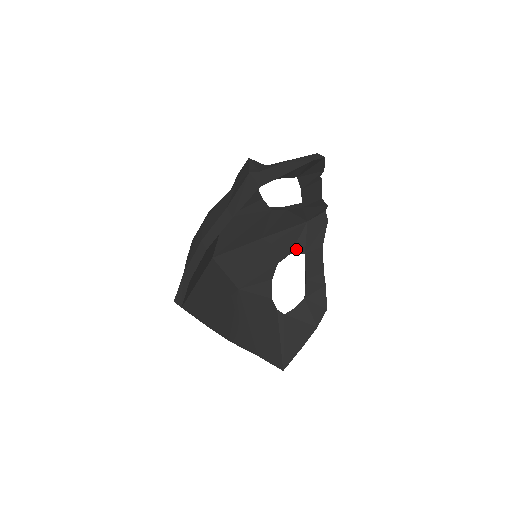
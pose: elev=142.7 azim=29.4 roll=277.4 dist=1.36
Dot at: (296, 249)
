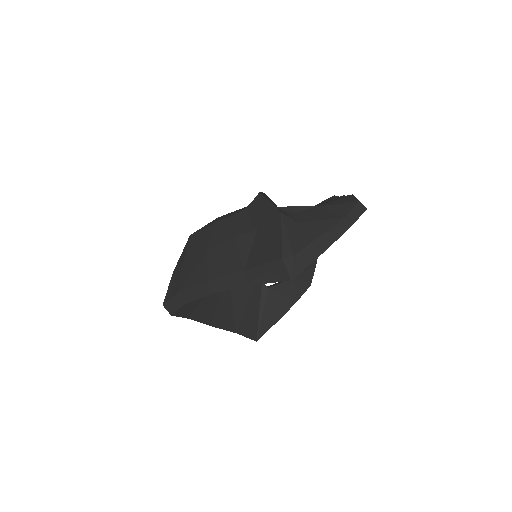
Dot at: occluded
